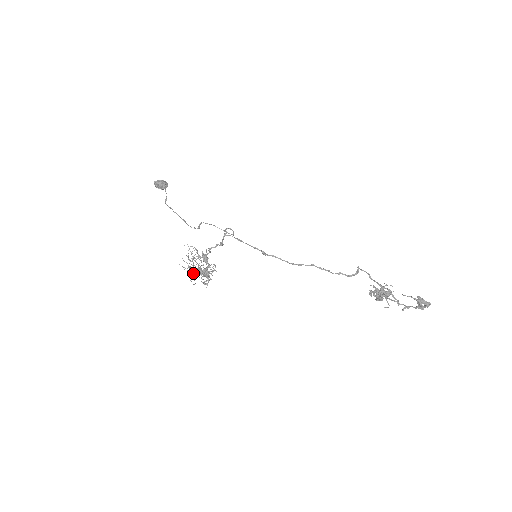
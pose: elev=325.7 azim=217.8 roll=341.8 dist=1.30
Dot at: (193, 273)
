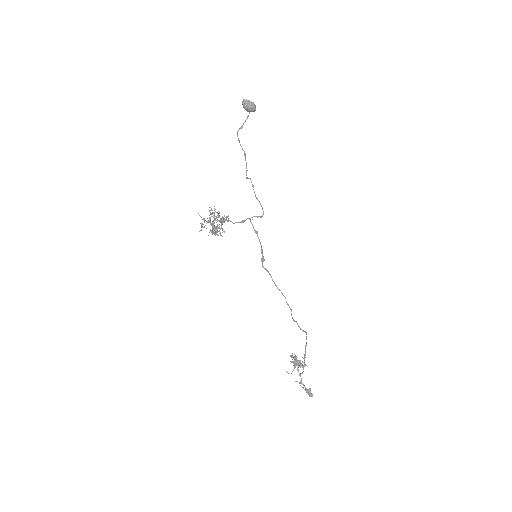
Dot at: occluded
